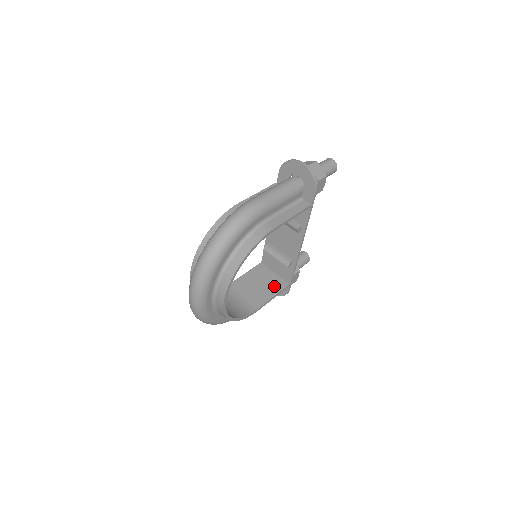
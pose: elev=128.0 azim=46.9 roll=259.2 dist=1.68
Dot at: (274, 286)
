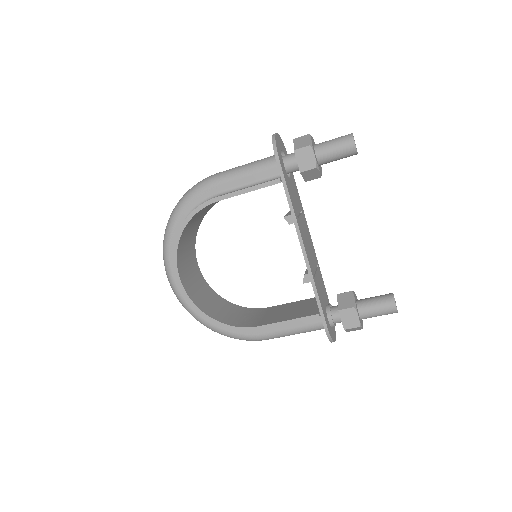
Dot at: (301, 313)
